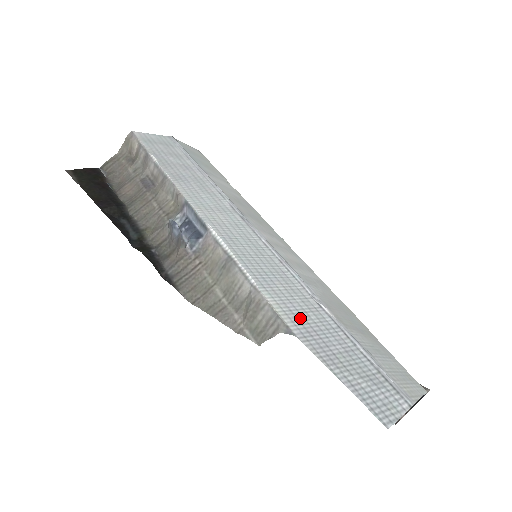
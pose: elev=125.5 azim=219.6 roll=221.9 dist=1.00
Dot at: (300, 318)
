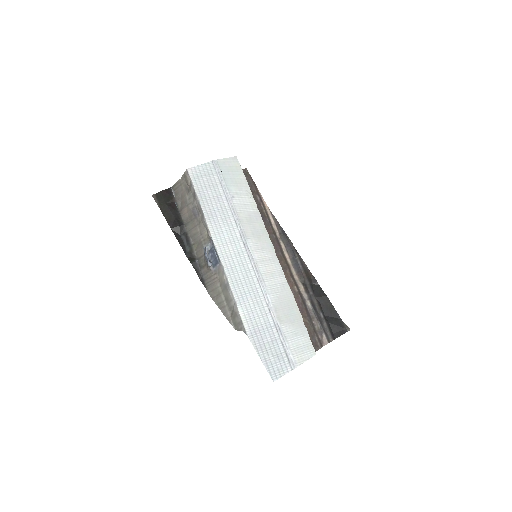
Dot at: (254, 323)
